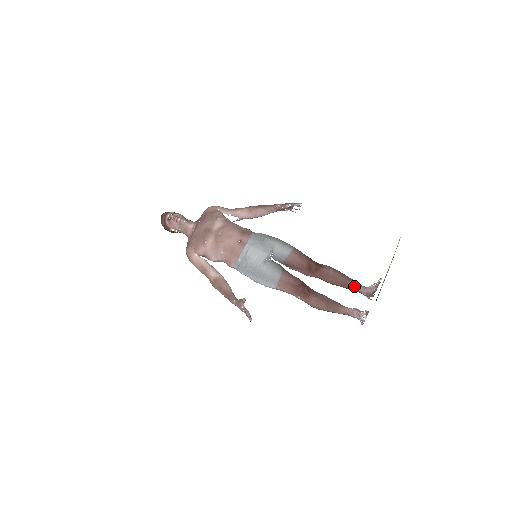
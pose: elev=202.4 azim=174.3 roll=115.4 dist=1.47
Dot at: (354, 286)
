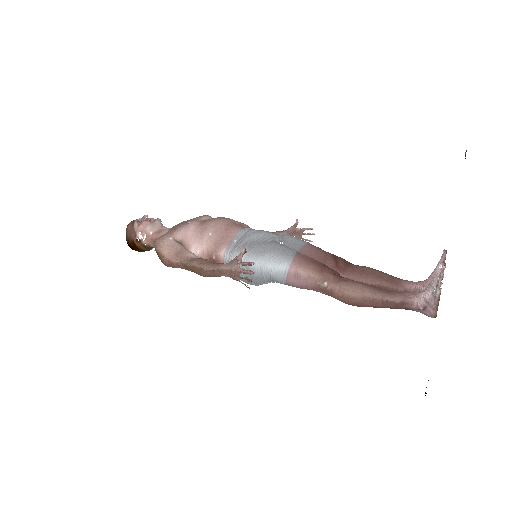
Dot at: (406, 282)
